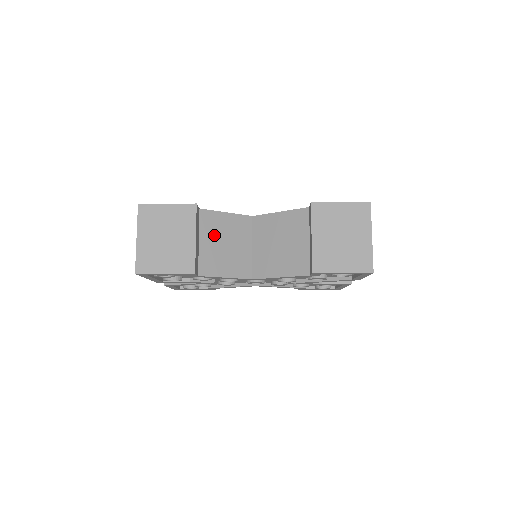
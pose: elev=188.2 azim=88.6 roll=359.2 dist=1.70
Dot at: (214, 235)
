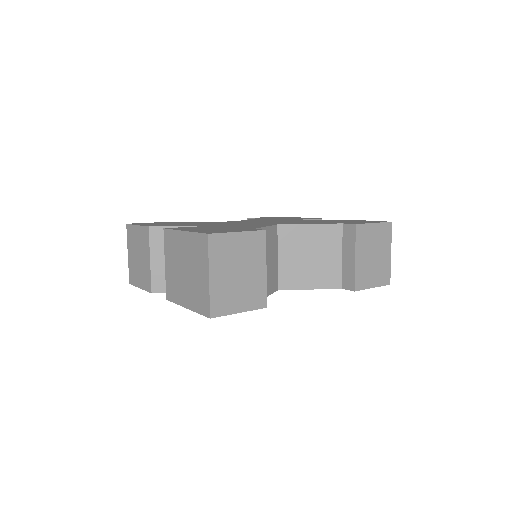
Dot at: occluded
